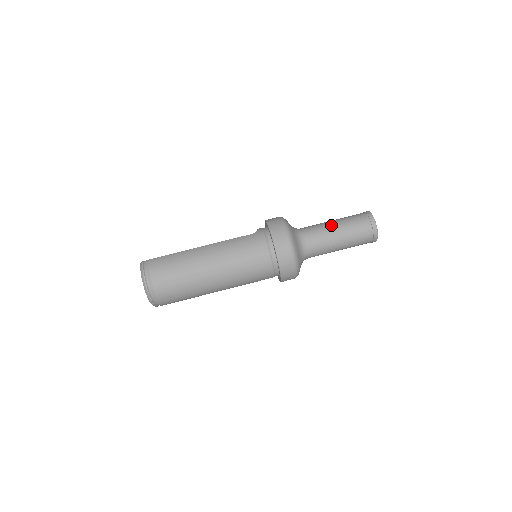
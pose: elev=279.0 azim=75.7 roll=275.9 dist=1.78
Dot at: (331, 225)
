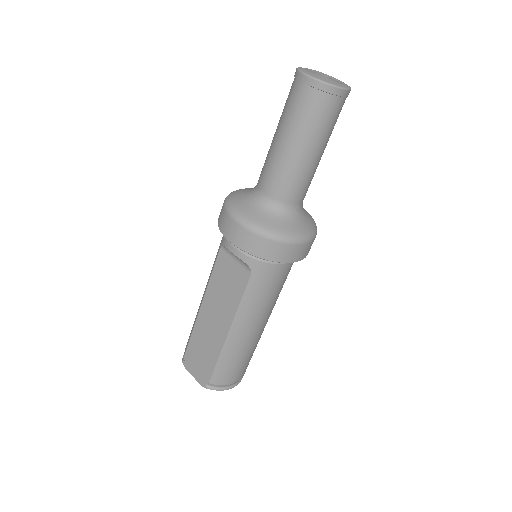
Dot at: (301, 159)
